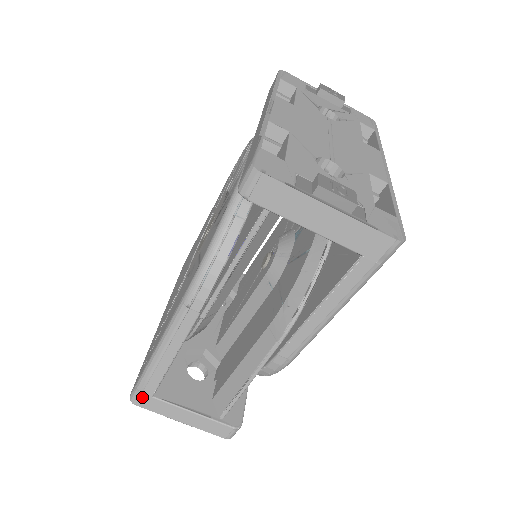
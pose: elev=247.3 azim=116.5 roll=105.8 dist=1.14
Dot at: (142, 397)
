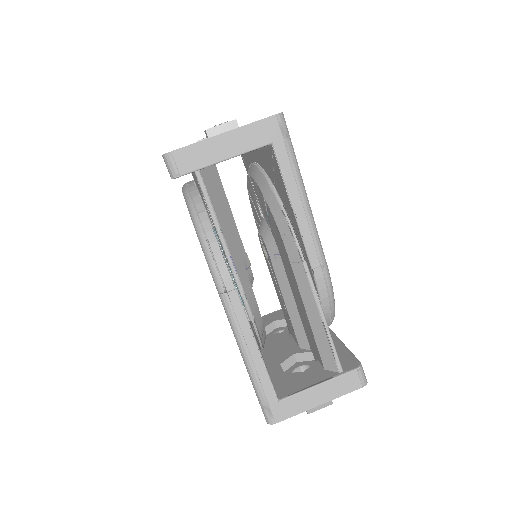
Dot at: (272, 409)
